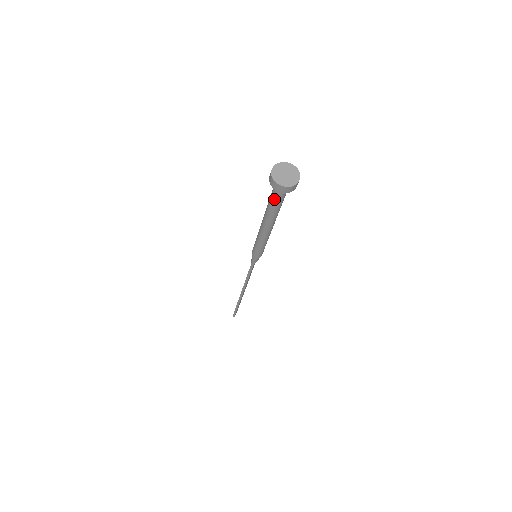
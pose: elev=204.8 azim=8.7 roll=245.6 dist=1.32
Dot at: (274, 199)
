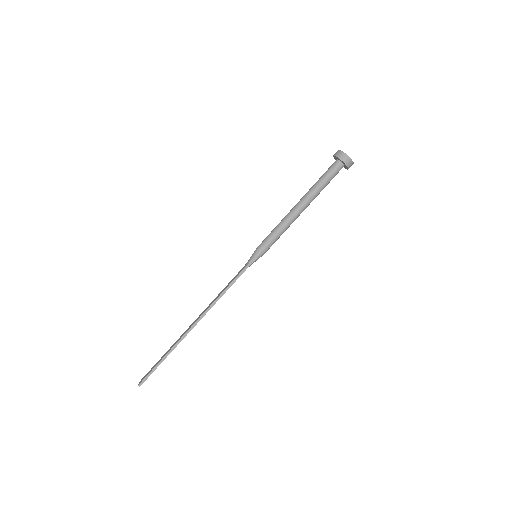
Dot at: (328, 175)
